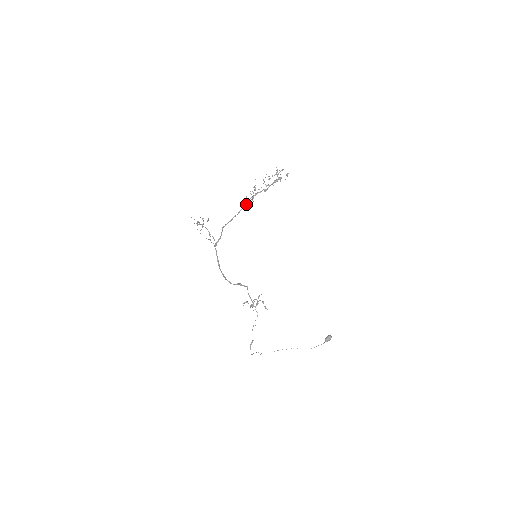
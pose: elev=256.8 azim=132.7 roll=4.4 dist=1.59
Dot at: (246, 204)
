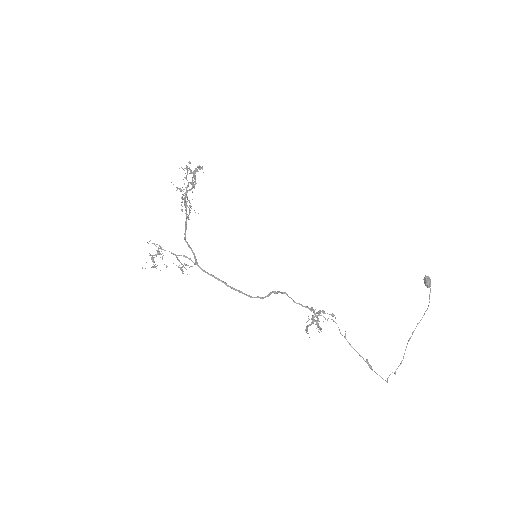
Dot at: (185, 203)
